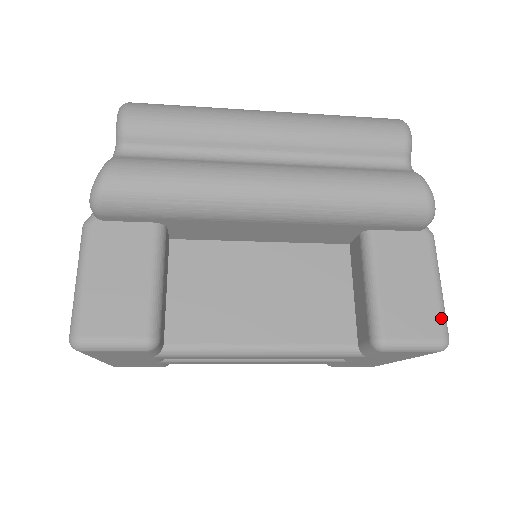
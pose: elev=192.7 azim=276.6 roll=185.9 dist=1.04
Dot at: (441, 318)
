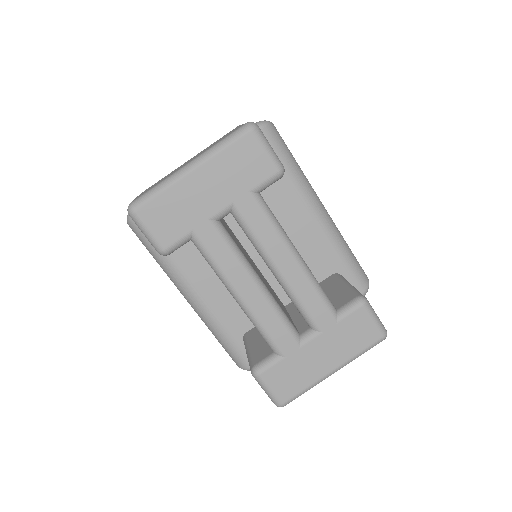
Dot at: occluded
